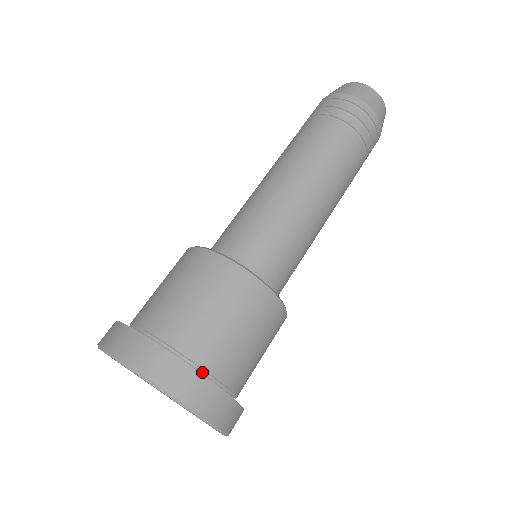
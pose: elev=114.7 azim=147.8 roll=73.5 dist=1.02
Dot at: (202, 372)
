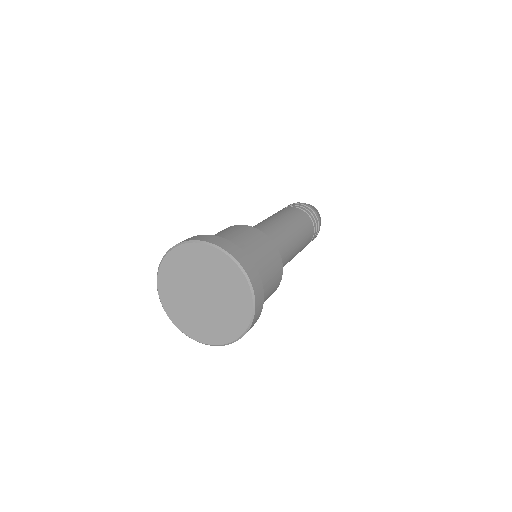
Dot at: occluded
